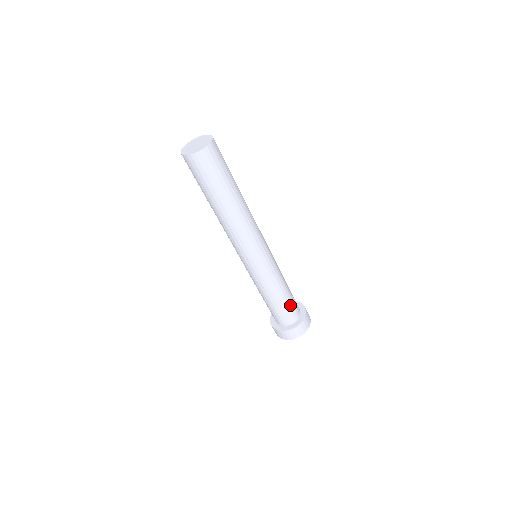
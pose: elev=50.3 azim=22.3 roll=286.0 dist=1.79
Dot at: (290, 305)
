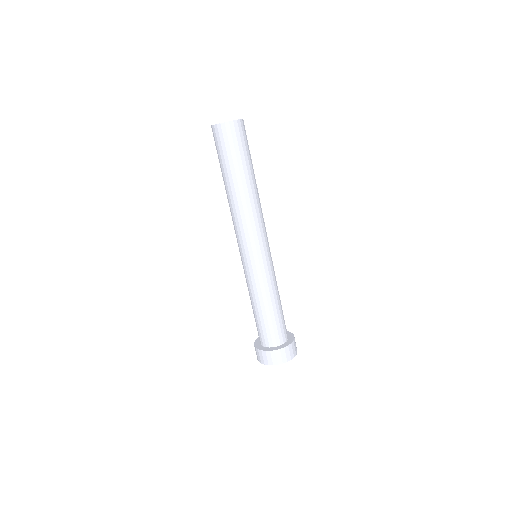
Dot at: occluded
